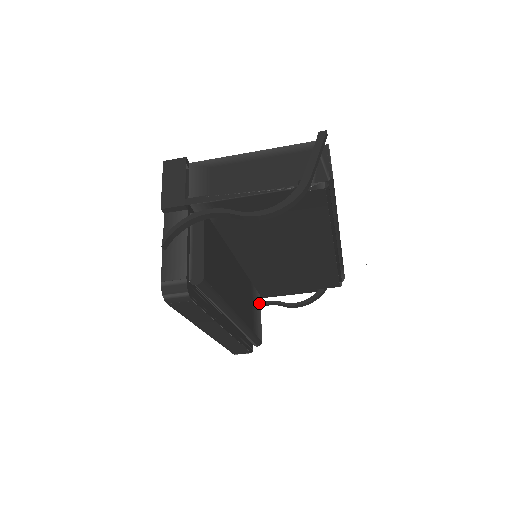
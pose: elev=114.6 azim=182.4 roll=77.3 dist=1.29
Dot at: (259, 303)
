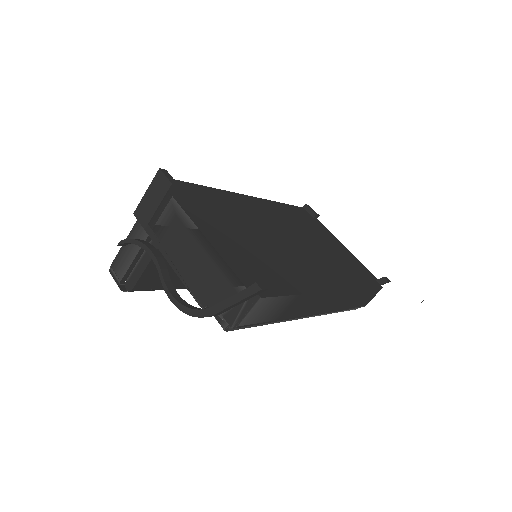
Dot at: occluded
